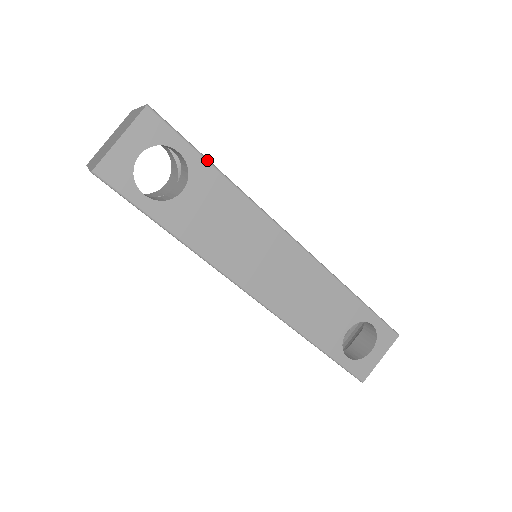
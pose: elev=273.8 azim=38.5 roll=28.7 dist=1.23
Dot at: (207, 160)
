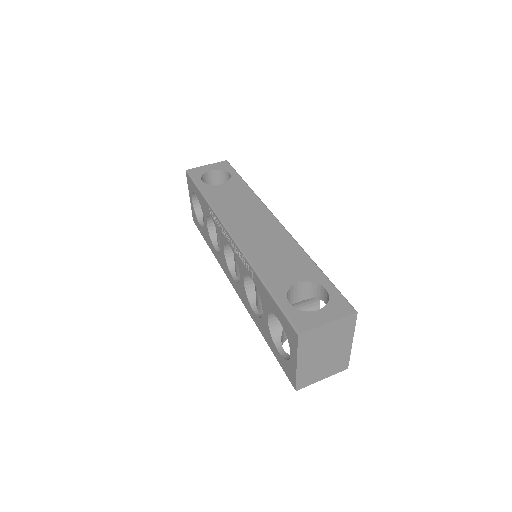
Dot at: (242, 179)
